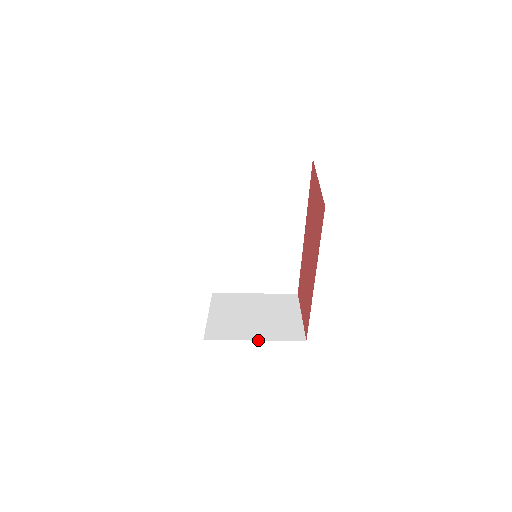
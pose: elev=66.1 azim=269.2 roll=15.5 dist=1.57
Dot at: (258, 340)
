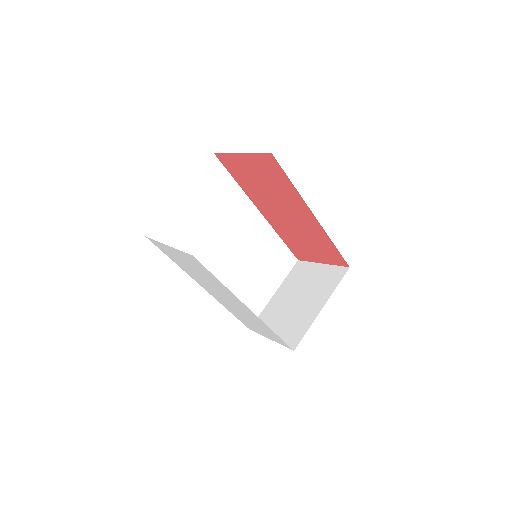
Dot at: occluded
